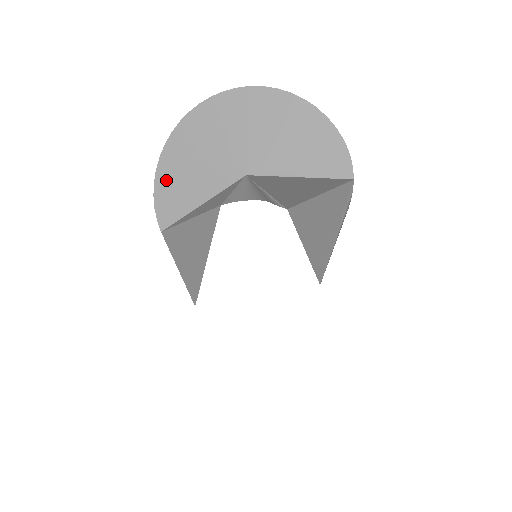
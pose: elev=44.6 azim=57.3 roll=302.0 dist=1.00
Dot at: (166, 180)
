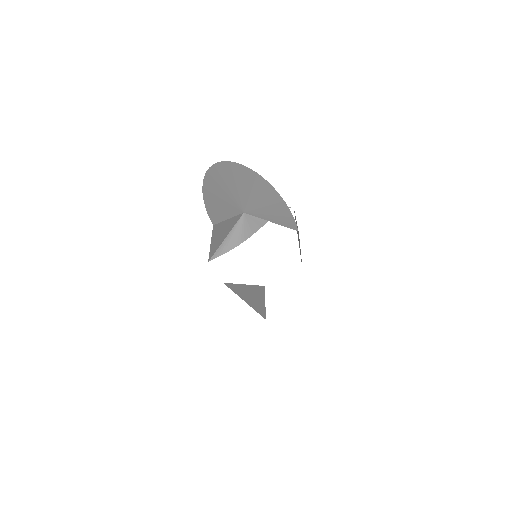
Dot at: (208, 200)
